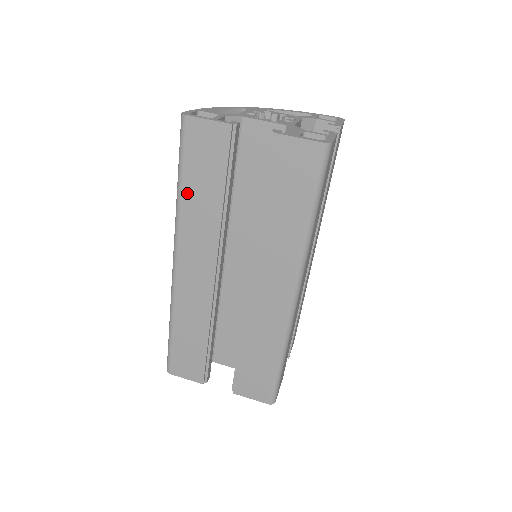
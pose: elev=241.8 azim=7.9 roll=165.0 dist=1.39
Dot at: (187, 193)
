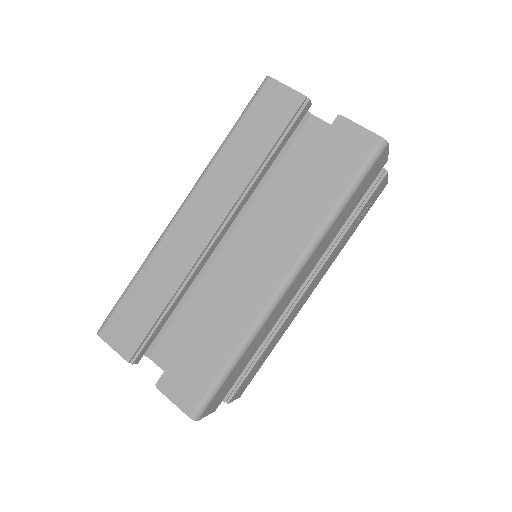
Dot at: (233, 143)
